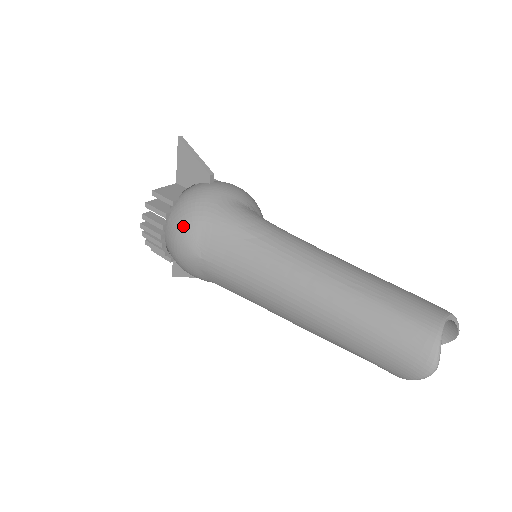
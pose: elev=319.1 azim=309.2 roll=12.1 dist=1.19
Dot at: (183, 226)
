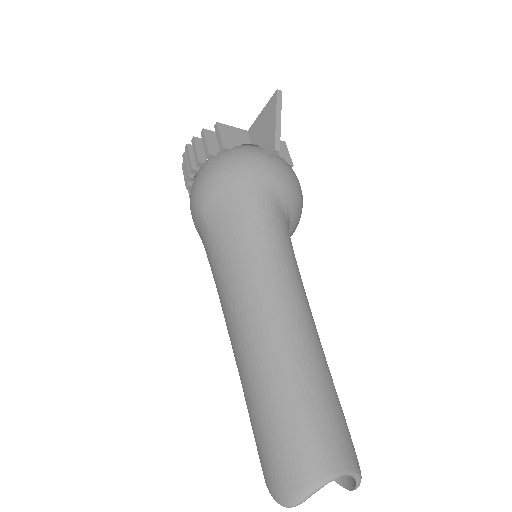
Dot at: (212, 178)
